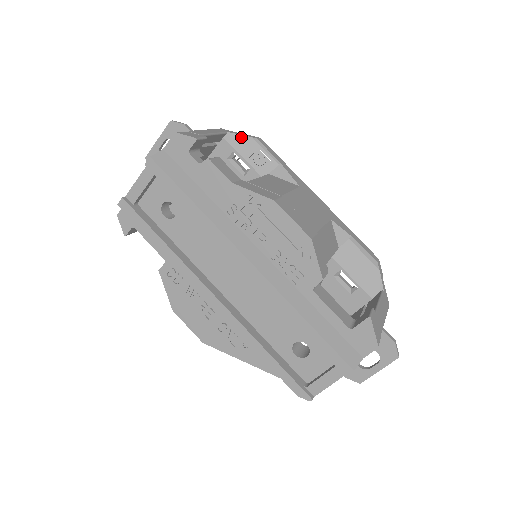
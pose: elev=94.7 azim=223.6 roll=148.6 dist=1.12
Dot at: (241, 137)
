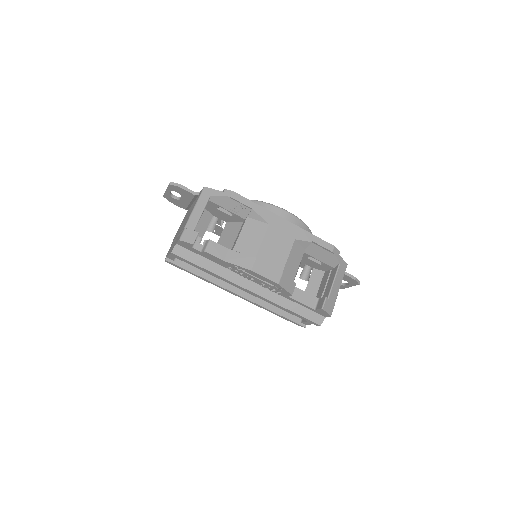
Dot at: (220, 198)
